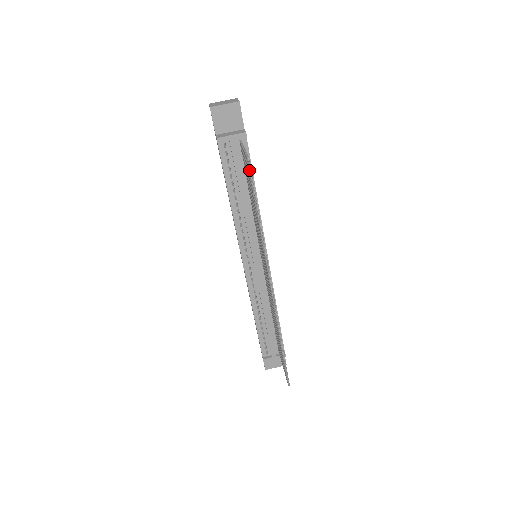
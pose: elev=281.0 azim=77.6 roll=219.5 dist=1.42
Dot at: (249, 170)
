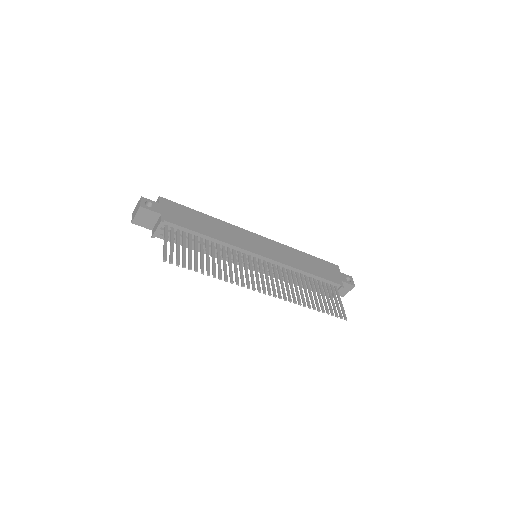
Dot at: occluded
